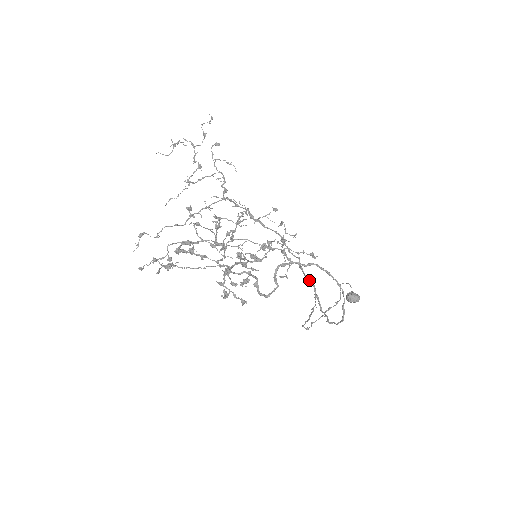
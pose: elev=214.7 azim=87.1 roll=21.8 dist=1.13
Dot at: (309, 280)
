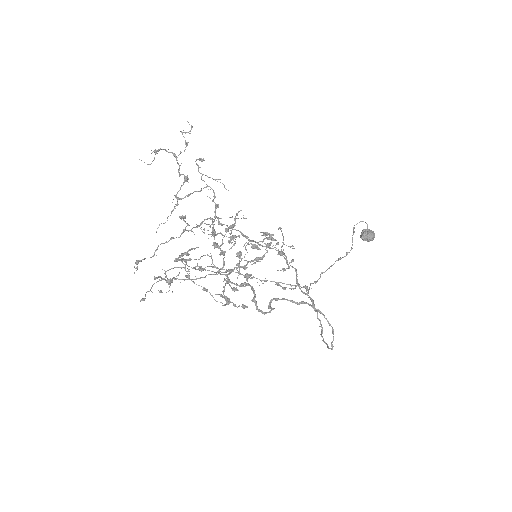
Dot at: (306, 294)
